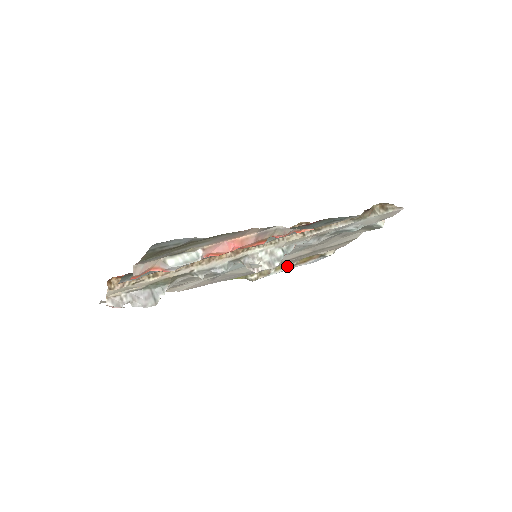
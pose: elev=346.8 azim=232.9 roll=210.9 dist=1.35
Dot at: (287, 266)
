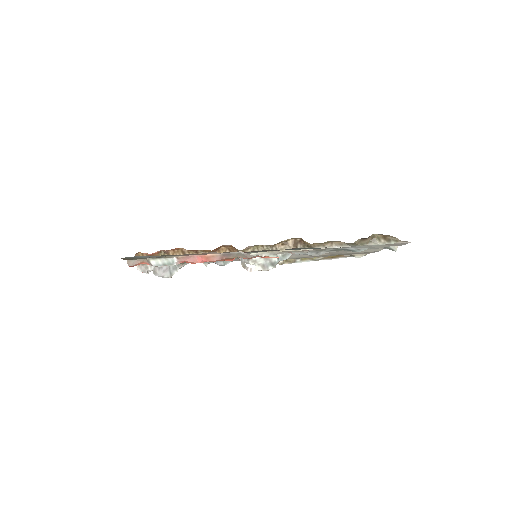
Dot at: (313, 259)
